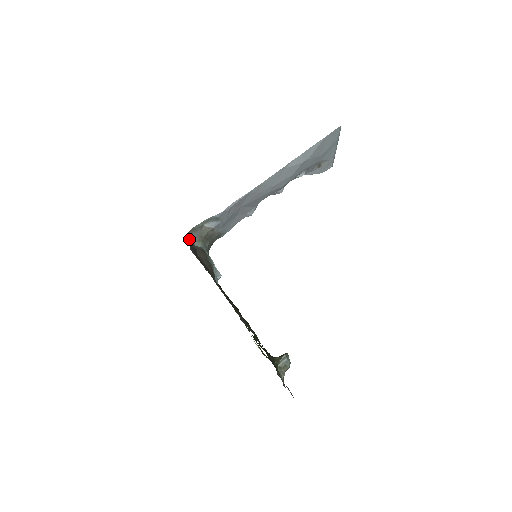
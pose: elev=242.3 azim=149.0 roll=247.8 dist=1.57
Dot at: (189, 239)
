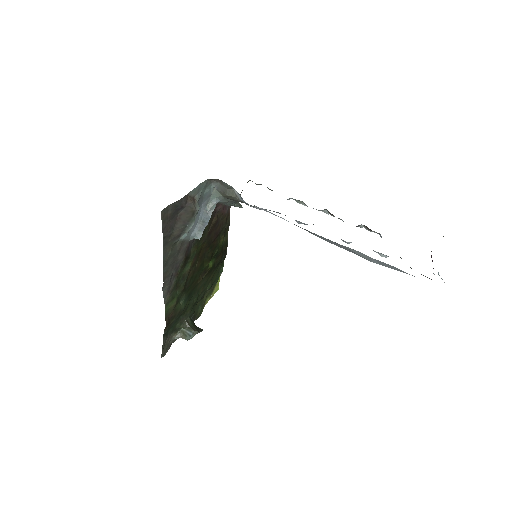
Dot at: (211, 183)
